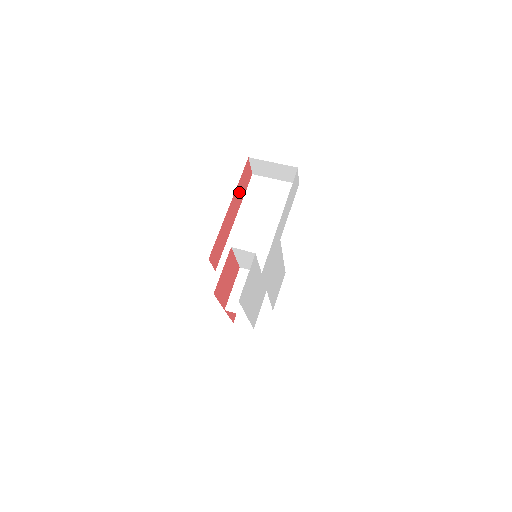
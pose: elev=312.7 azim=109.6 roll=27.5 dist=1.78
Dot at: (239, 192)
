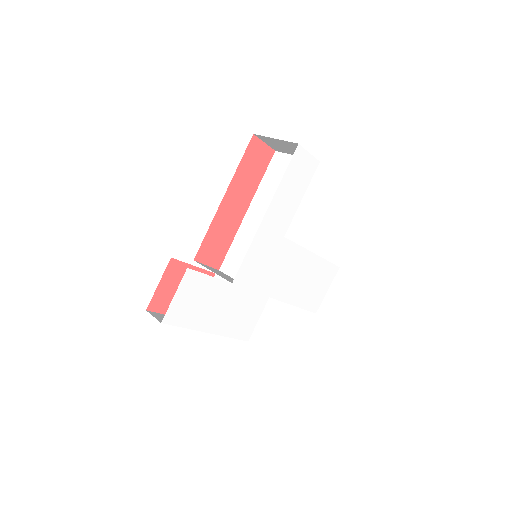
Dot at: (245, 178)
